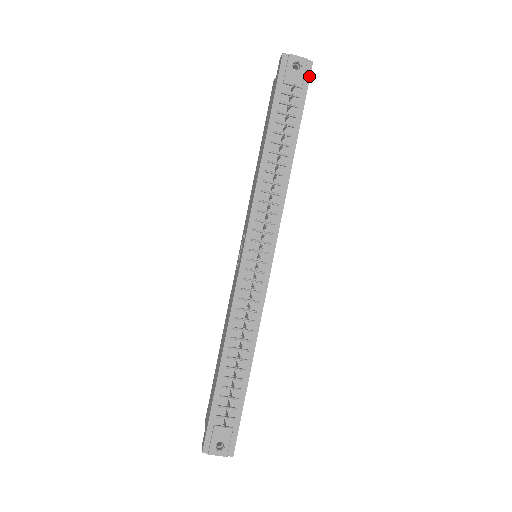
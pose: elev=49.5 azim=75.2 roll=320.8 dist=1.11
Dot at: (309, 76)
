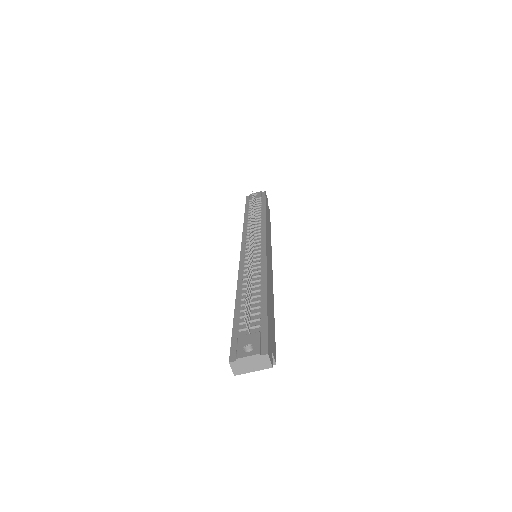
Dot at: (265, 195)
